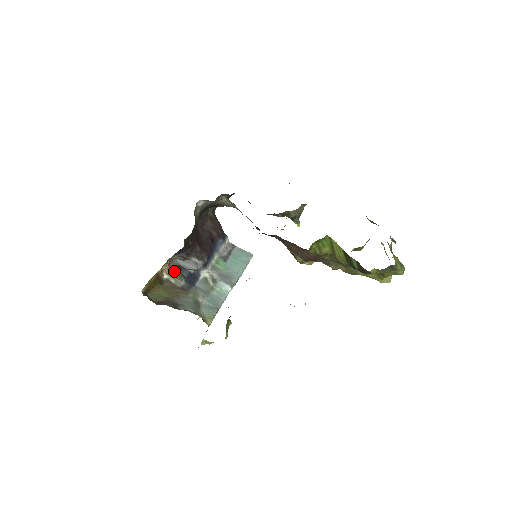
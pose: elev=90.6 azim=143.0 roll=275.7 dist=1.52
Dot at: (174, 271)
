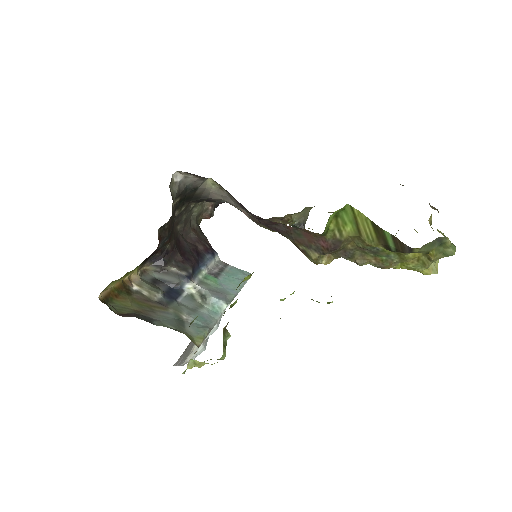
Dot at: (147, 283)
